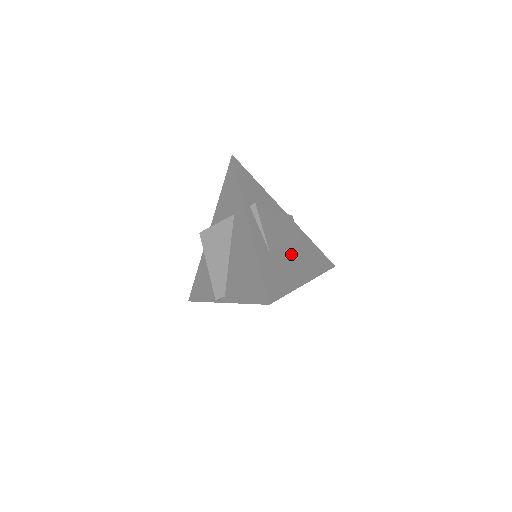
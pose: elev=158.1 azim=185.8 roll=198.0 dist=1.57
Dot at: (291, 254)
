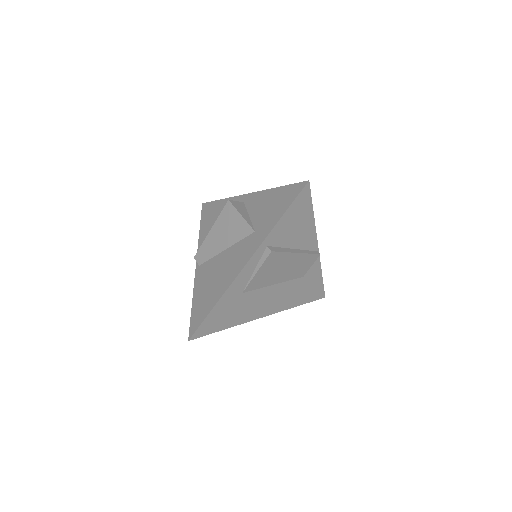
Dot at: (272, 292)
